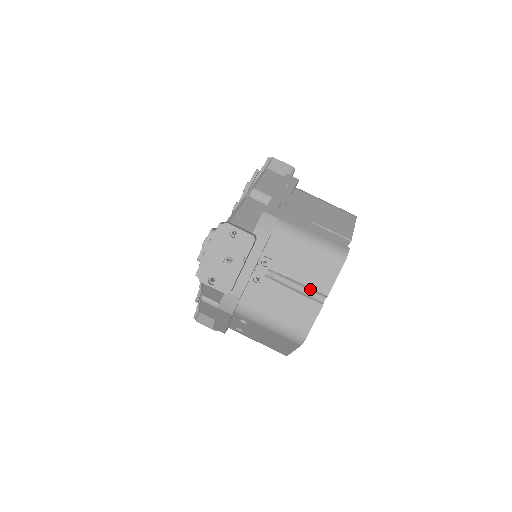
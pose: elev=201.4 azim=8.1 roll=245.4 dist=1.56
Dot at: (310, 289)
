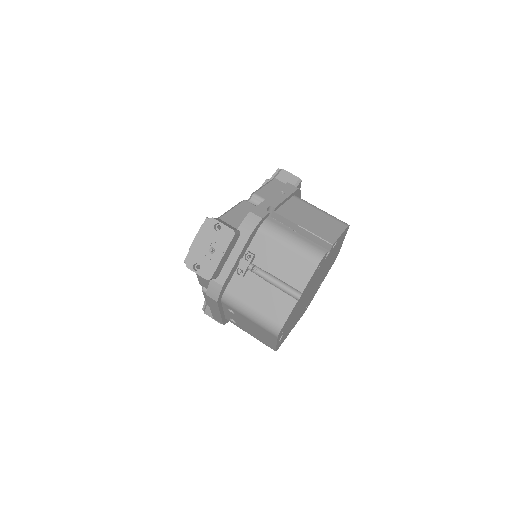
Dot at: (288, 285)
